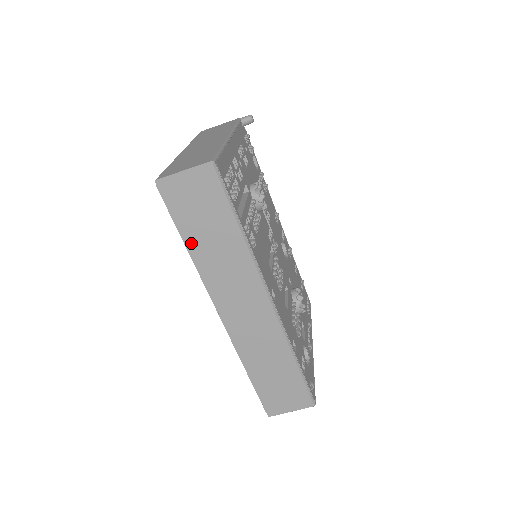
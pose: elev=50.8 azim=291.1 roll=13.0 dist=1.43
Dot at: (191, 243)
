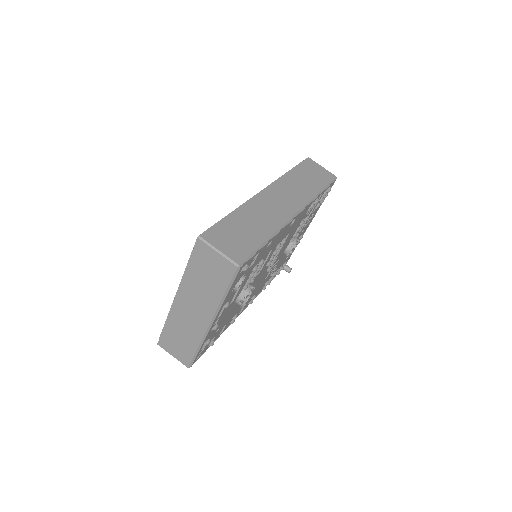
Dot at: (294, 172)
